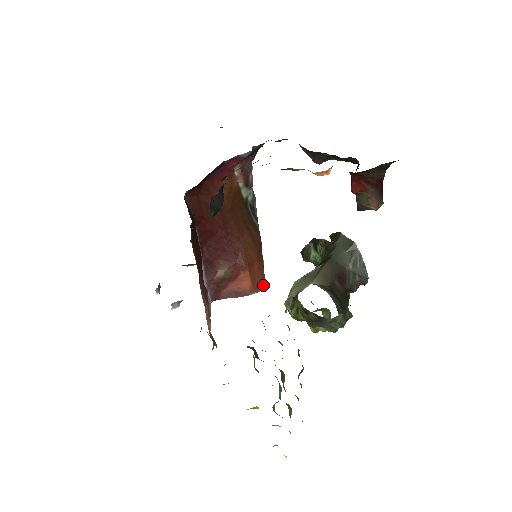
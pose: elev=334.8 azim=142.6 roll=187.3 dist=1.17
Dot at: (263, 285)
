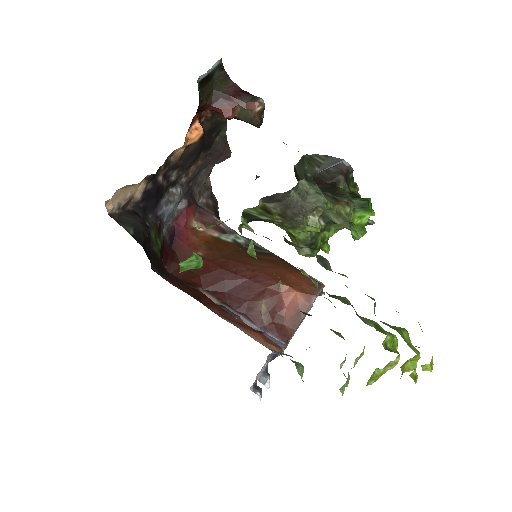
Dot at: occluded
